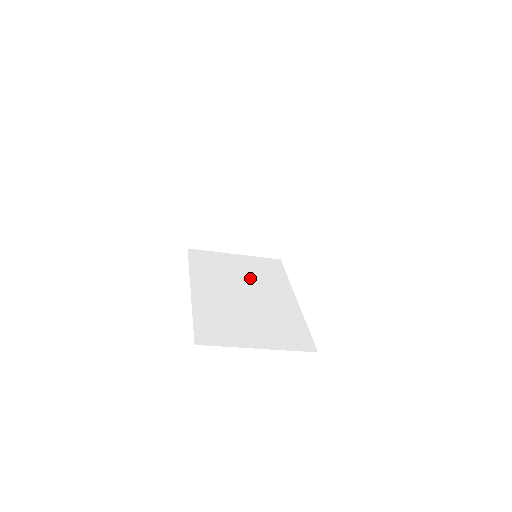
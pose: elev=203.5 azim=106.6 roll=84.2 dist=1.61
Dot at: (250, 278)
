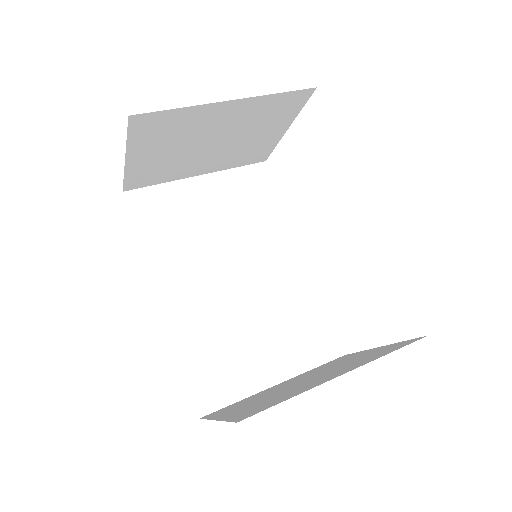
Dot at: (234, 232)
